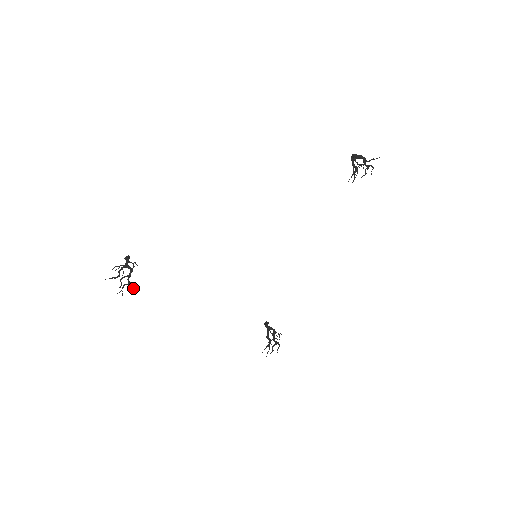
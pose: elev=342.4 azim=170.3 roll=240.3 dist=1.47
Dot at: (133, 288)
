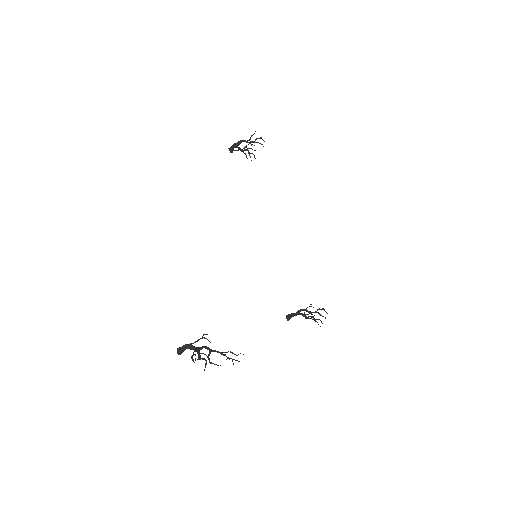
Dot at: (231, 352)
